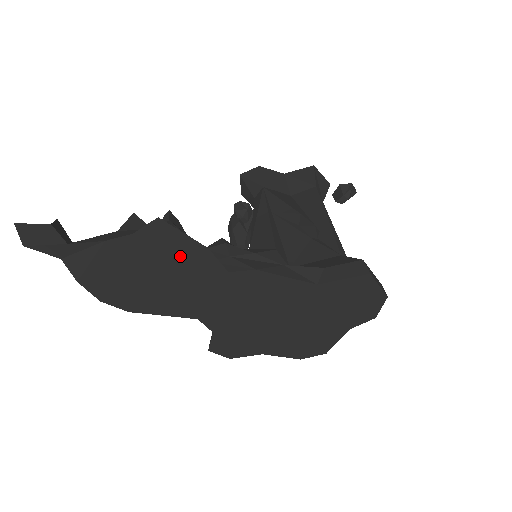
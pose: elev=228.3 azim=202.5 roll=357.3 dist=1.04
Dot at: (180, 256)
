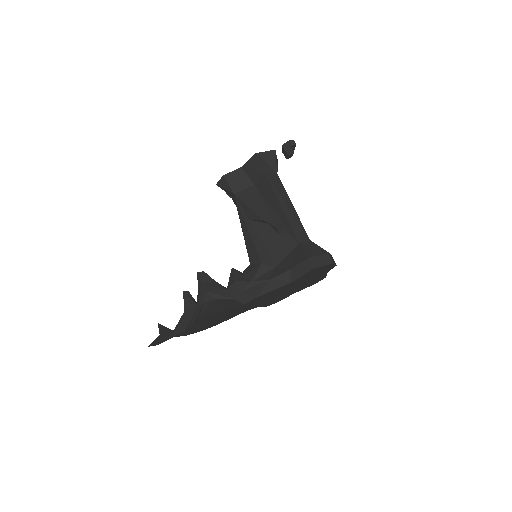
Dot at: (219, 315)
